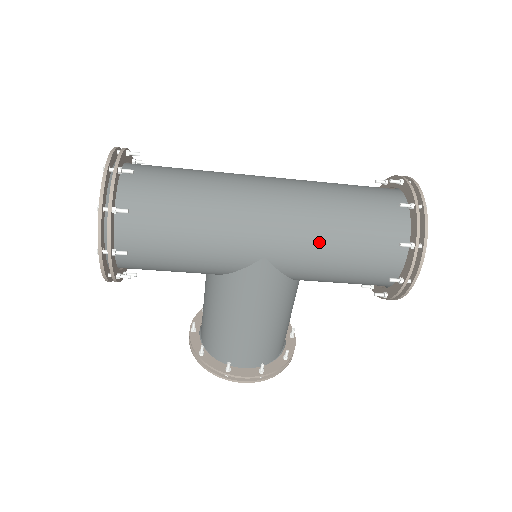
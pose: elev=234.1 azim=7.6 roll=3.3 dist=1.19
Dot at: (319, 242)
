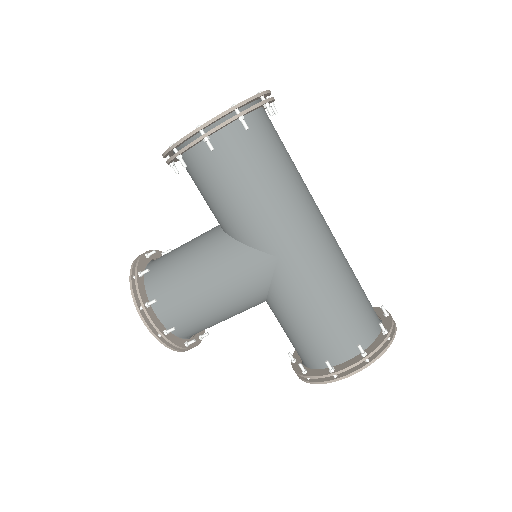
Dot at: (318, 288)
